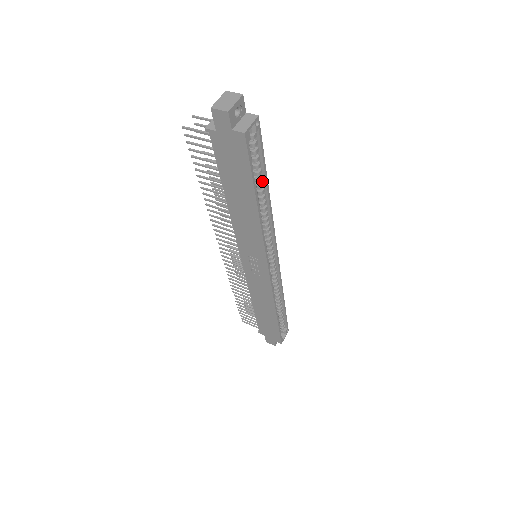
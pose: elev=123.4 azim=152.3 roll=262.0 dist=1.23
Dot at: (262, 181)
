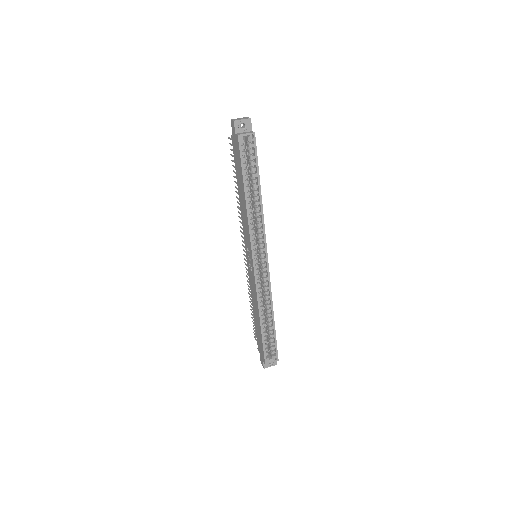
Dot at: (257, 184)
